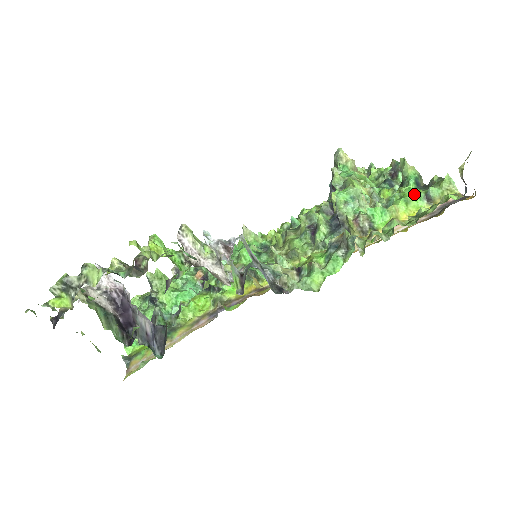
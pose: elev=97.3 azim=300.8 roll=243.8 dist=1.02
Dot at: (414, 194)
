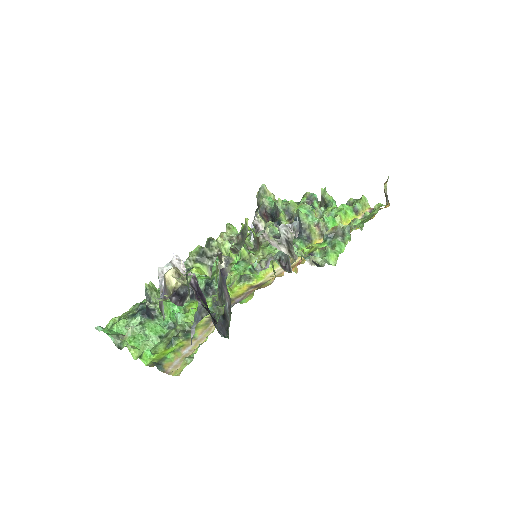
Dot at: (346, 208)
